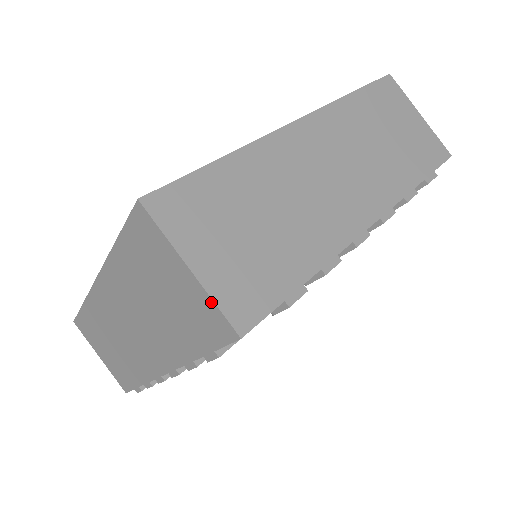
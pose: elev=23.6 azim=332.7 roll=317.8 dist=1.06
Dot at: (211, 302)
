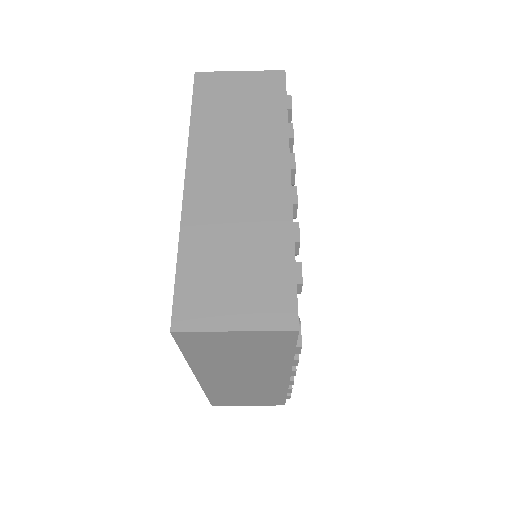
Dot at: (264, 332)
